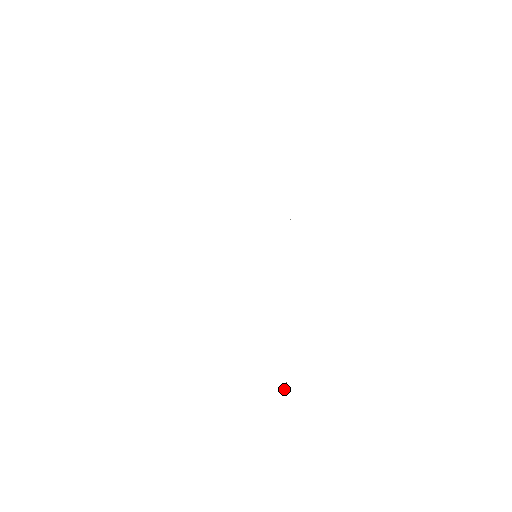
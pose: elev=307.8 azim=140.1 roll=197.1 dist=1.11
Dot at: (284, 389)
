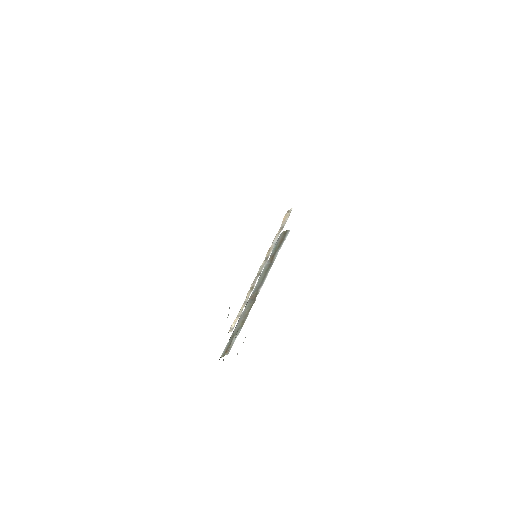
Dot at: (236, 337)
